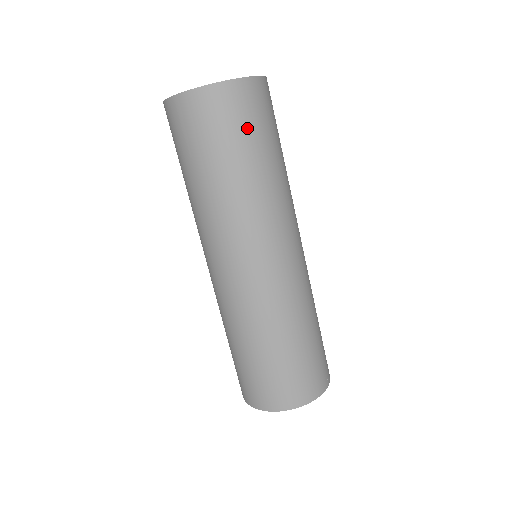
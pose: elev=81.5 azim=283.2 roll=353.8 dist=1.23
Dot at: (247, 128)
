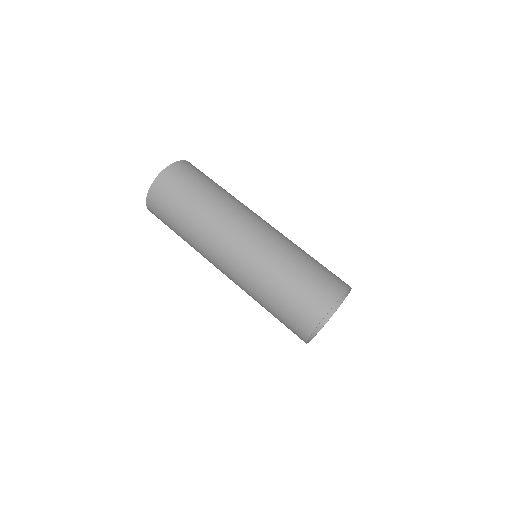
Dot at: (186, 183)
